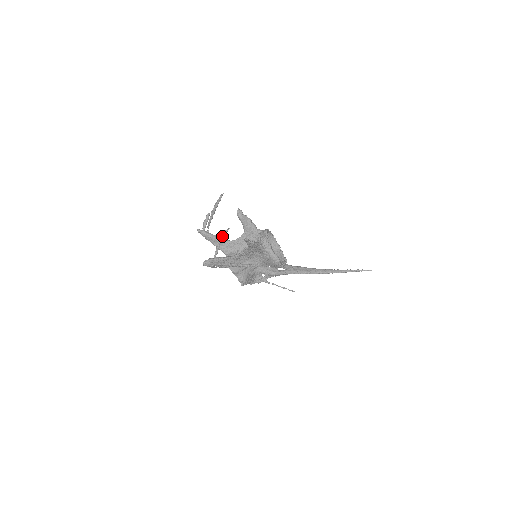
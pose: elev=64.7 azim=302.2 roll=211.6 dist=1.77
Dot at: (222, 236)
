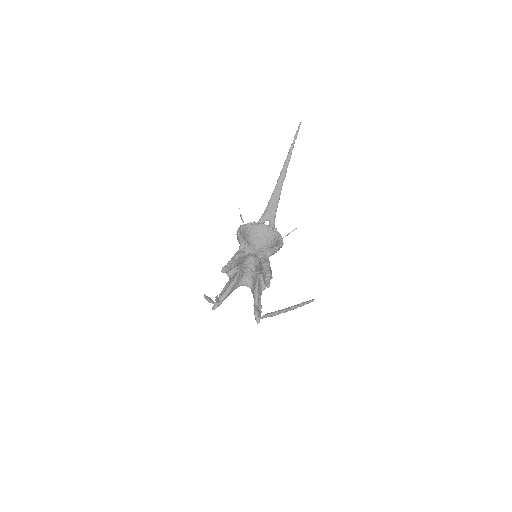
Dot at: (255, 309)
